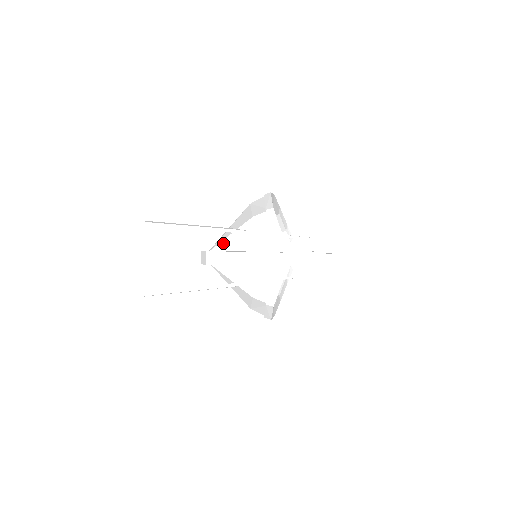
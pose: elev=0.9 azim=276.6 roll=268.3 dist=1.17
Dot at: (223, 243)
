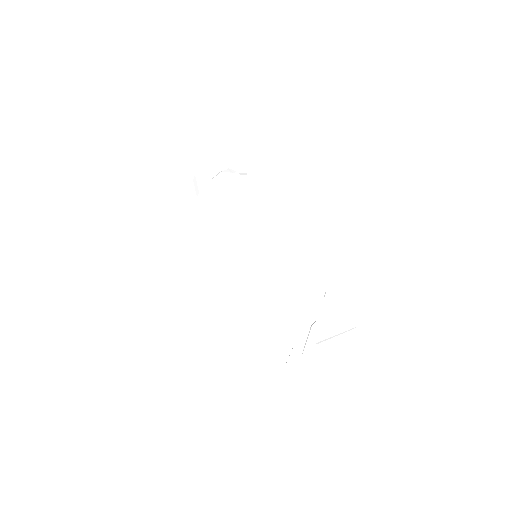
Dot at: (299, 323)
